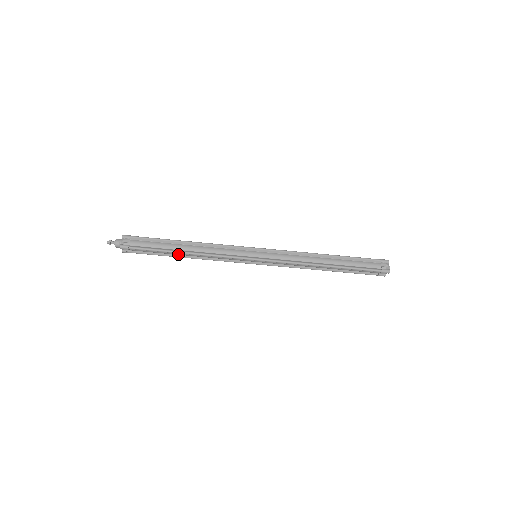
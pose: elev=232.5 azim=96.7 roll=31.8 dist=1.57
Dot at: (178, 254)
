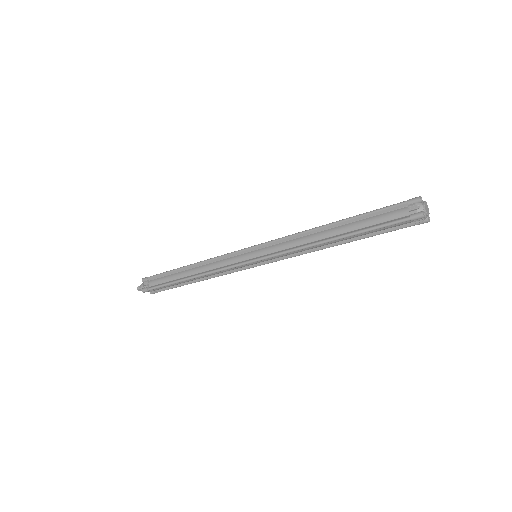
Dot at: (188, 281)
